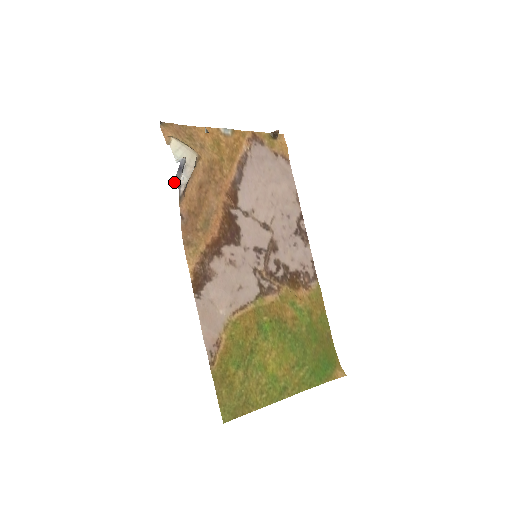
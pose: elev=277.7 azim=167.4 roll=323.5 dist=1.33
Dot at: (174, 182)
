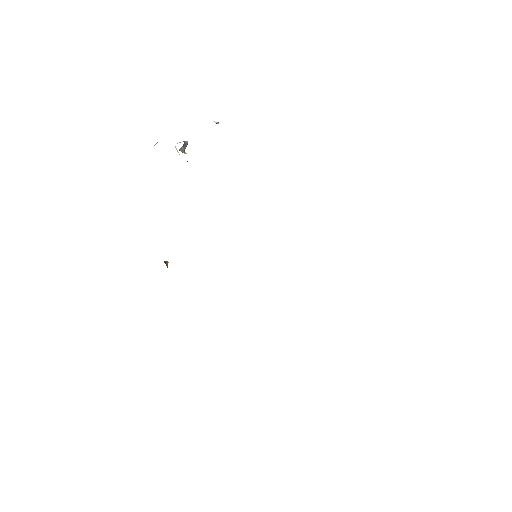
Dot at: occluded
